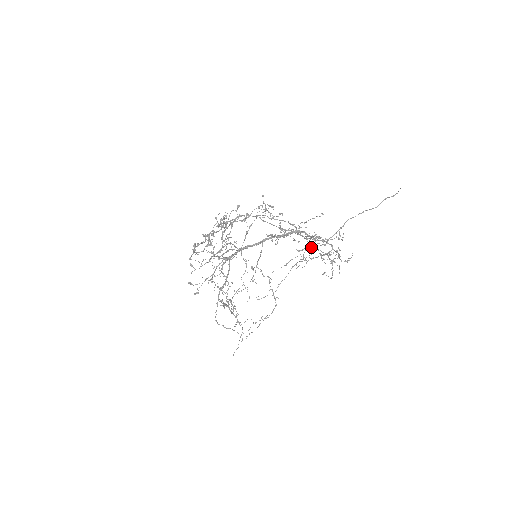
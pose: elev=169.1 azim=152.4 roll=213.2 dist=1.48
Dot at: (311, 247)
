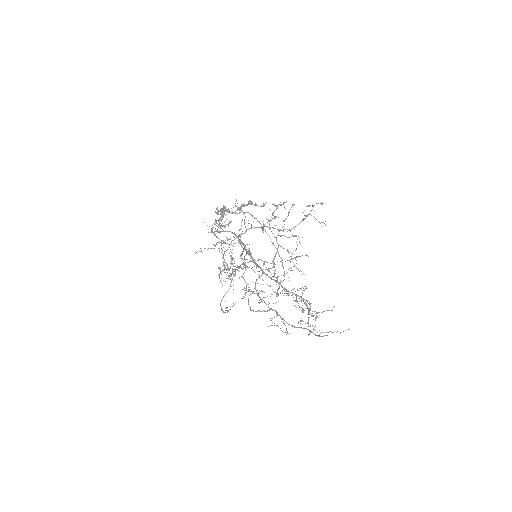
Dot at: (259, 297)
